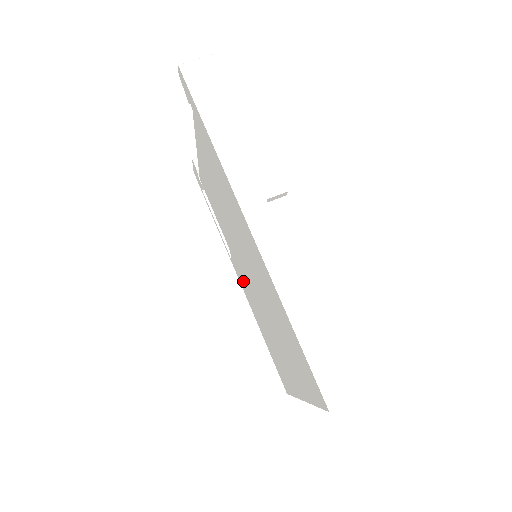
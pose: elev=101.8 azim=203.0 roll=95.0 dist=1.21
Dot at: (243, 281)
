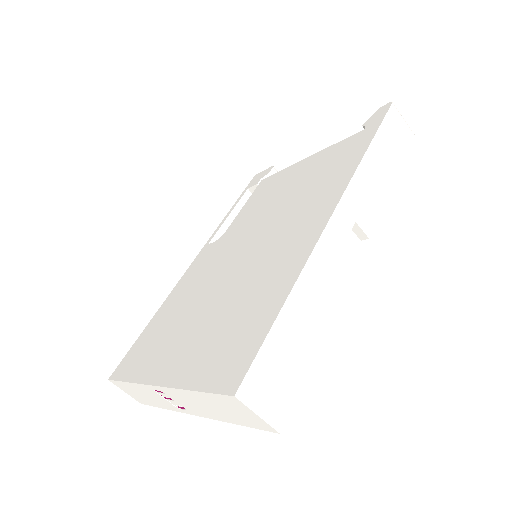
Dot at: (204, 264)
